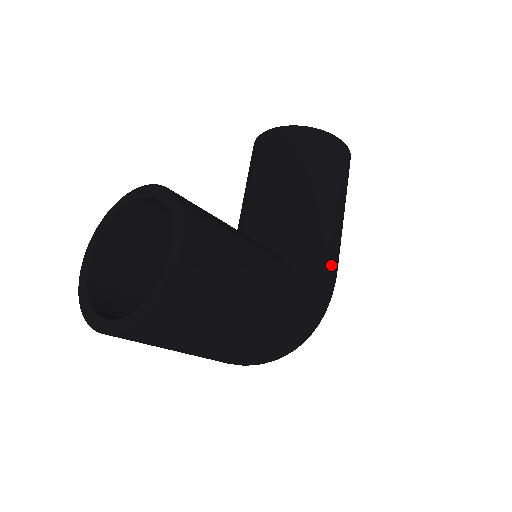
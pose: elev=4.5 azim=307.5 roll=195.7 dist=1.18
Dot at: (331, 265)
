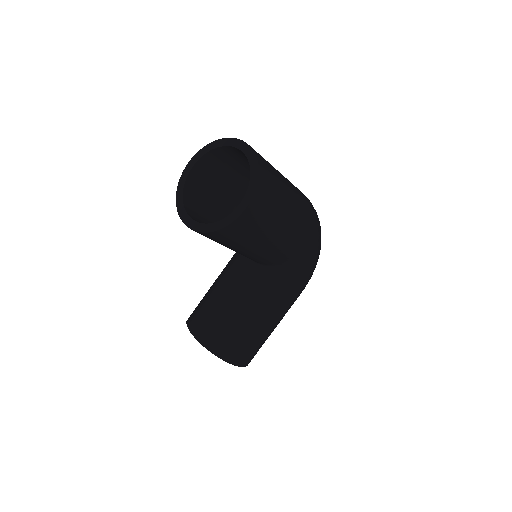
Dot at: (304, 246)
